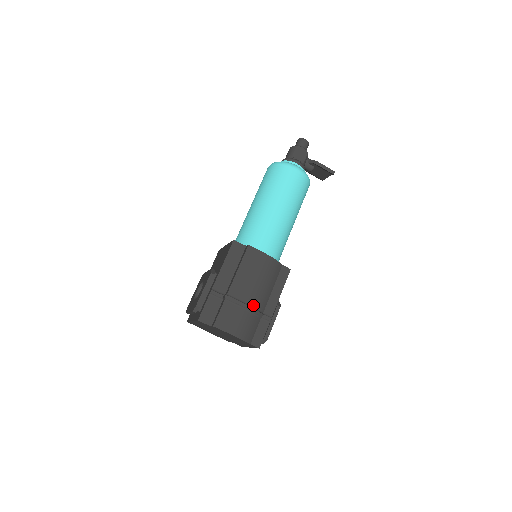
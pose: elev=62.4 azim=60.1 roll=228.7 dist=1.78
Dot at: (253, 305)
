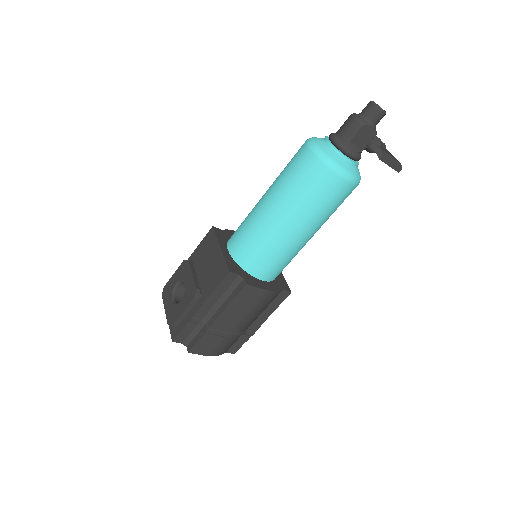
Dot at: (237, 331)
